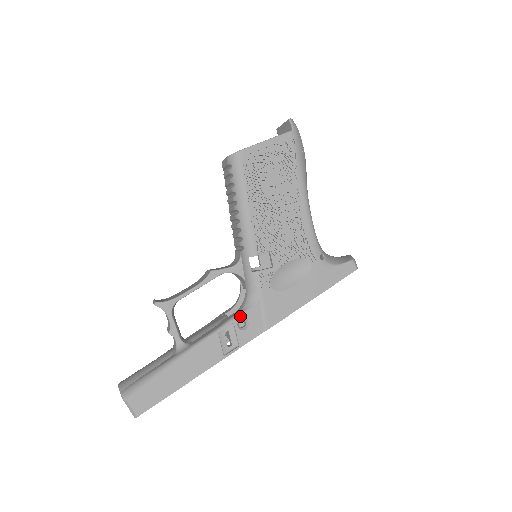
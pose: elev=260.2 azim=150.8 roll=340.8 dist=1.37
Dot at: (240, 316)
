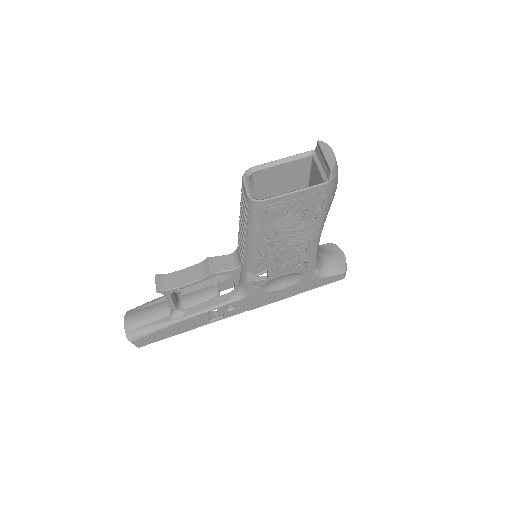
Dot at: (229, 304)
